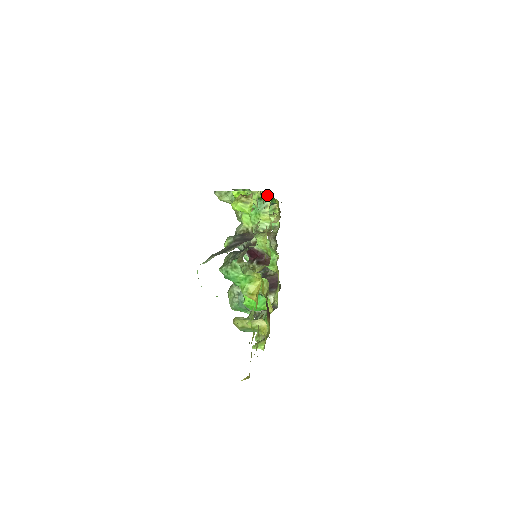
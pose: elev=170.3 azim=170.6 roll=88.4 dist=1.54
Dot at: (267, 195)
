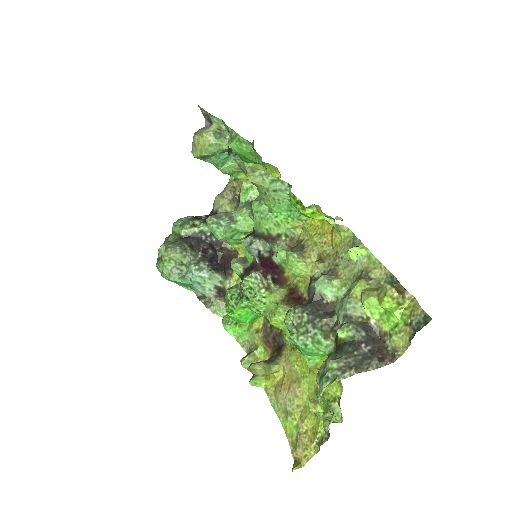
Dot at: occluded
